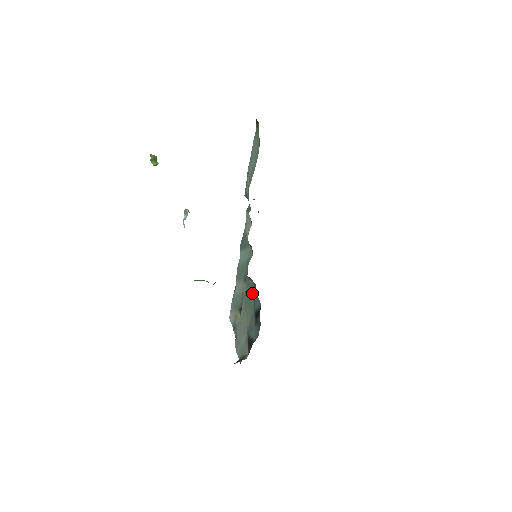
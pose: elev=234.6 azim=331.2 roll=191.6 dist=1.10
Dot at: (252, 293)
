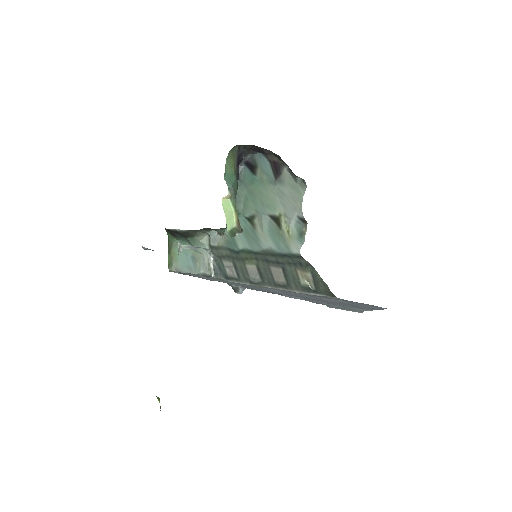
Dot at: (249, 194)
